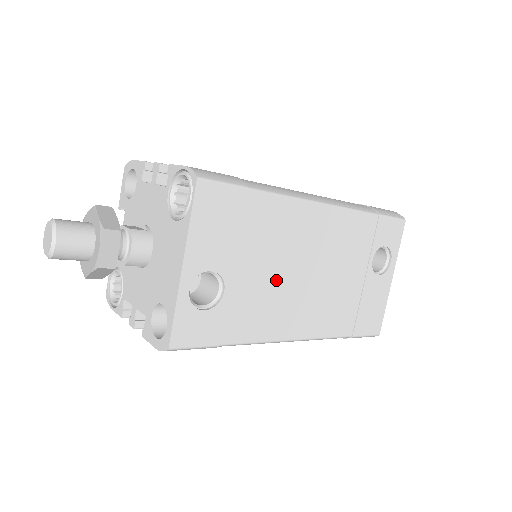
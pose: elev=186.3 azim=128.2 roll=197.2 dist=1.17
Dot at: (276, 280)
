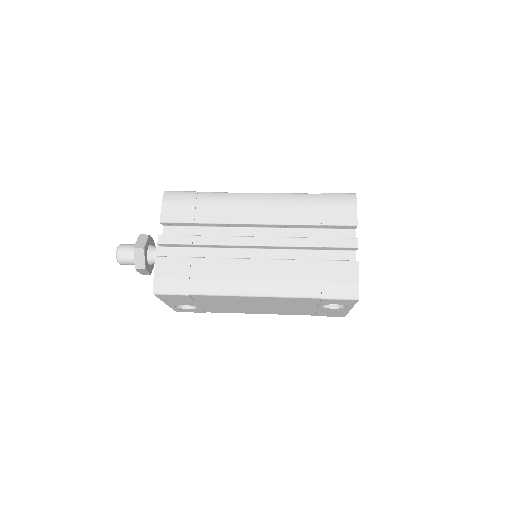
Dot at: (232, 306)
